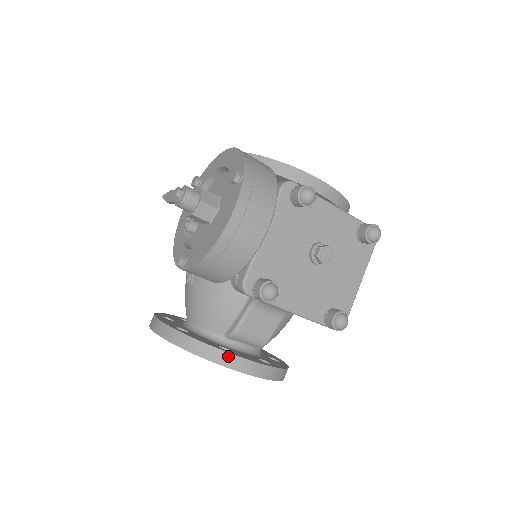
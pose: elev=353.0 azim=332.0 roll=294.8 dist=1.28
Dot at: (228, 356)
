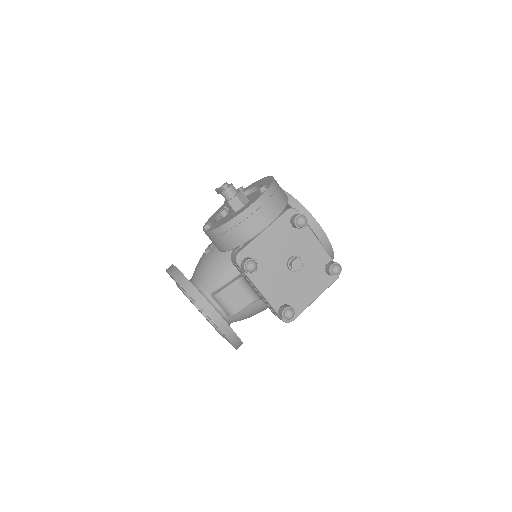
Dot at: (207, 303)
